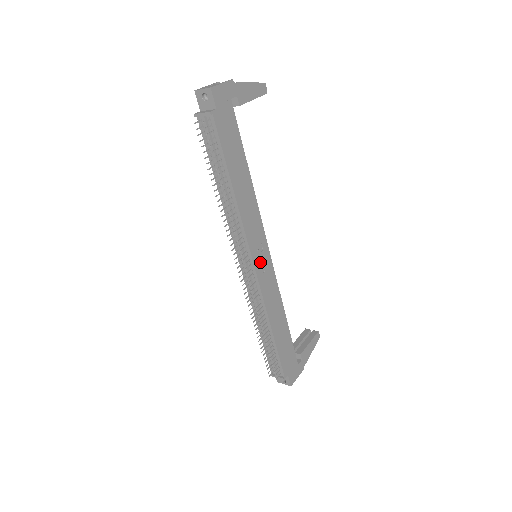
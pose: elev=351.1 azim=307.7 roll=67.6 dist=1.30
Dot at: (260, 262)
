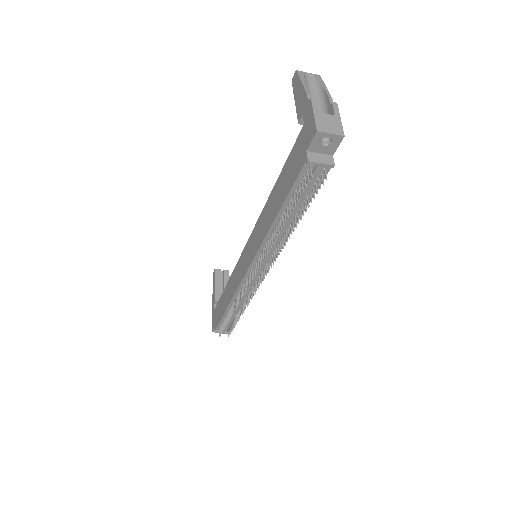
Dot at: occluded
